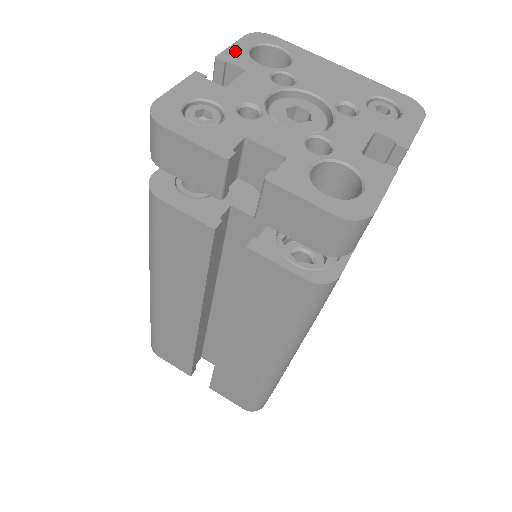
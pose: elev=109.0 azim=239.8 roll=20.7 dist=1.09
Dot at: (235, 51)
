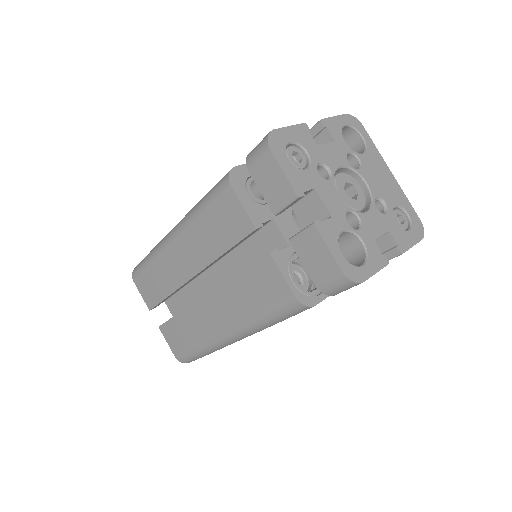
Dot at: (335, 122)
